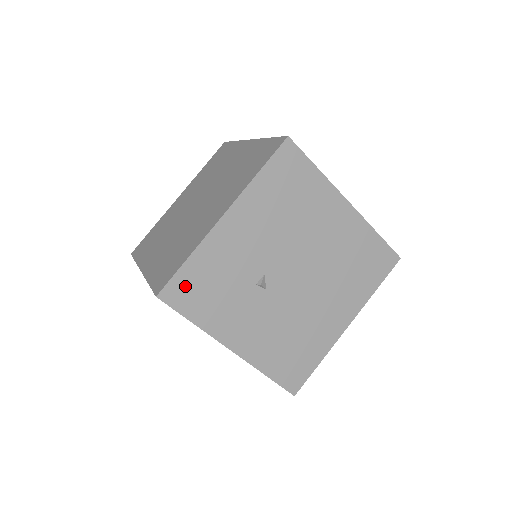
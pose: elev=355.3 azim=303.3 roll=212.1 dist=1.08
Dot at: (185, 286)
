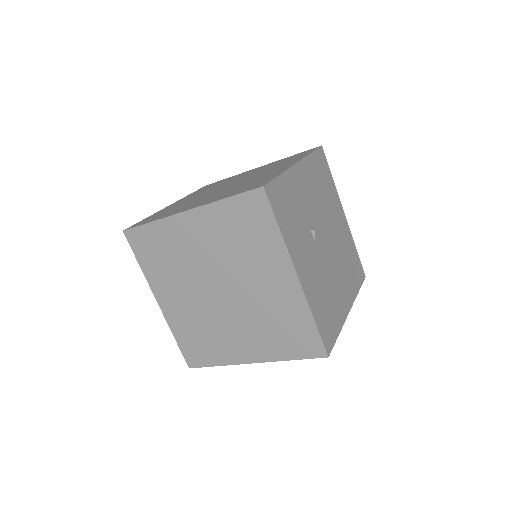
Dot at: (278, 194)
